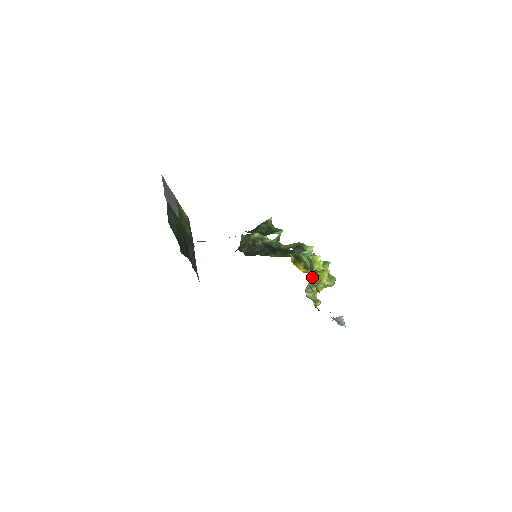
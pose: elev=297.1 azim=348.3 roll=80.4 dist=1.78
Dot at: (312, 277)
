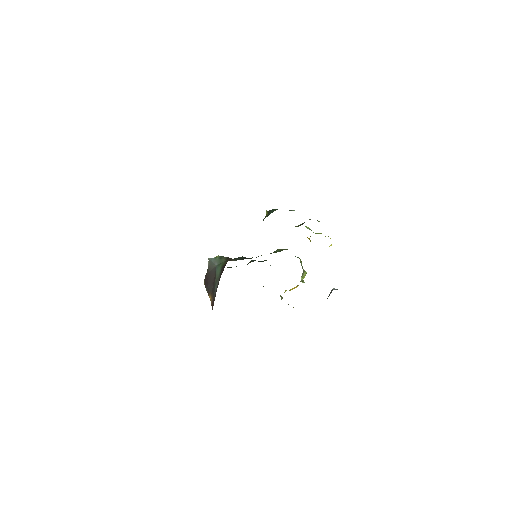
Dot at: occluded
